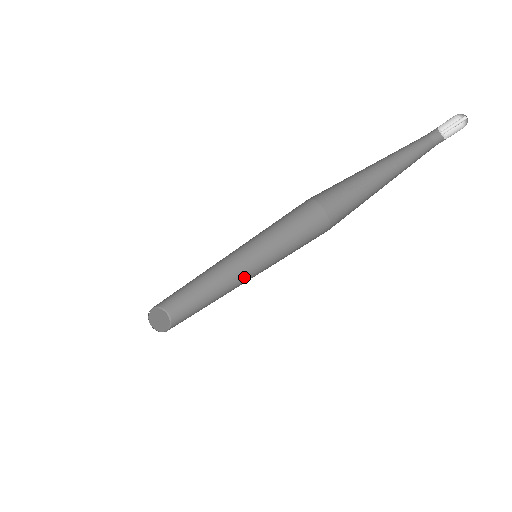
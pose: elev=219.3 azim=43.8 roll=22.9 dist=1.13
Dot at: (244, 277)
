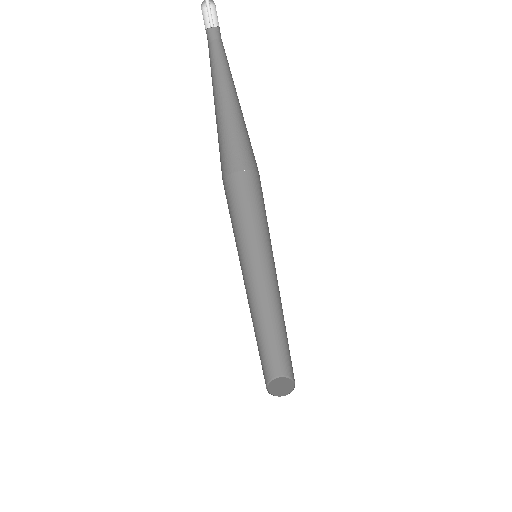
Dot at: occluded
